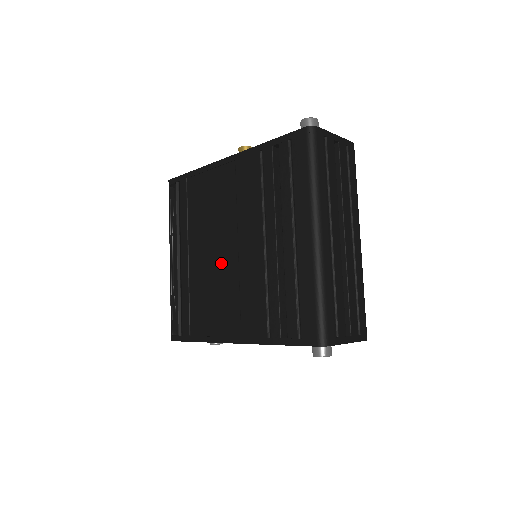
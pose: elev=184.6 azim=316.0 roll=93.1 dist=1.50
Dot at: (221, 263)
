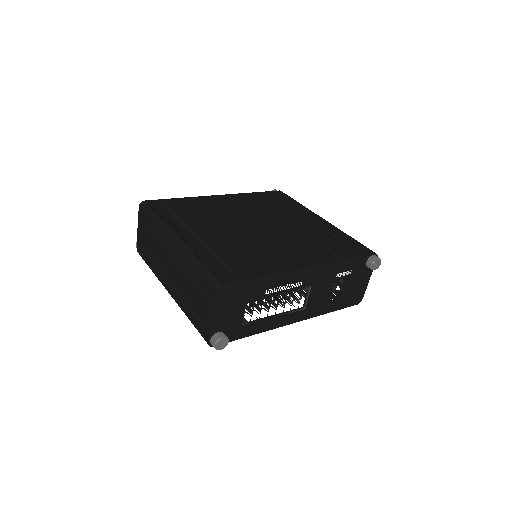
Dot at: (254, 233)
